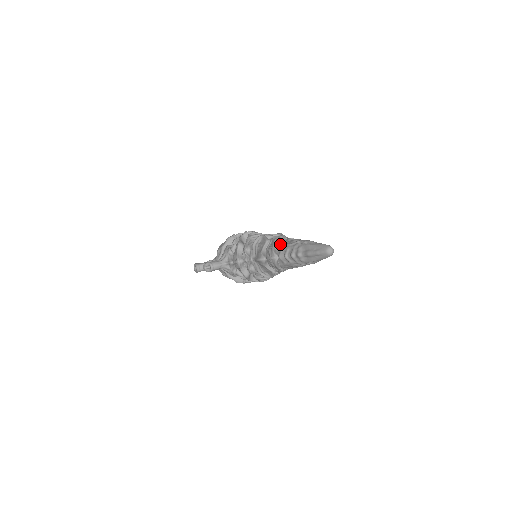
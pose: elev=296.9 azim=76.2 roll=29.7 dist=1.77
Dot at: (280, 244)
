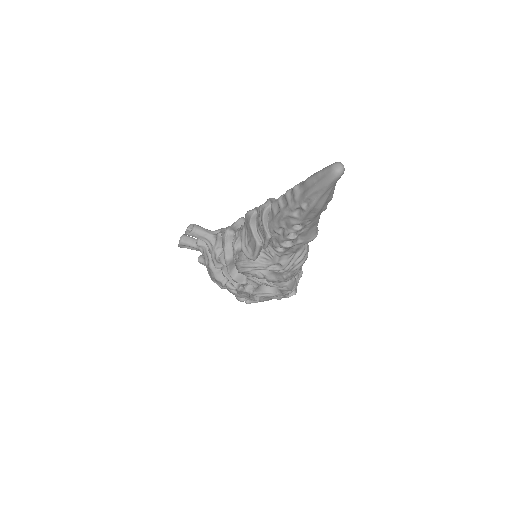
Dot at: occluded
